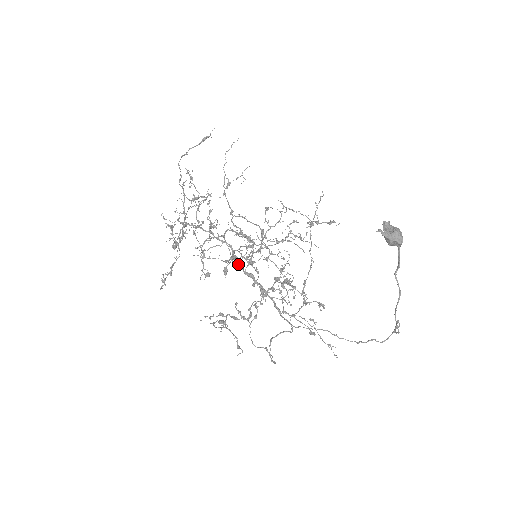
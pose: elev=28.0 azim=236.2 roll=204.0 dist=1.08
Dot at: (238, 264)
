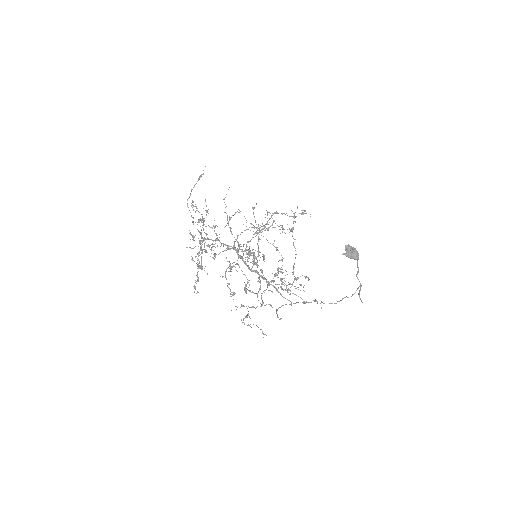
Dot at: occluded
